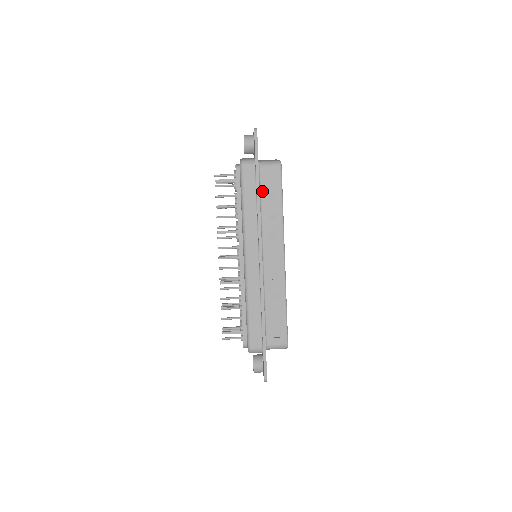
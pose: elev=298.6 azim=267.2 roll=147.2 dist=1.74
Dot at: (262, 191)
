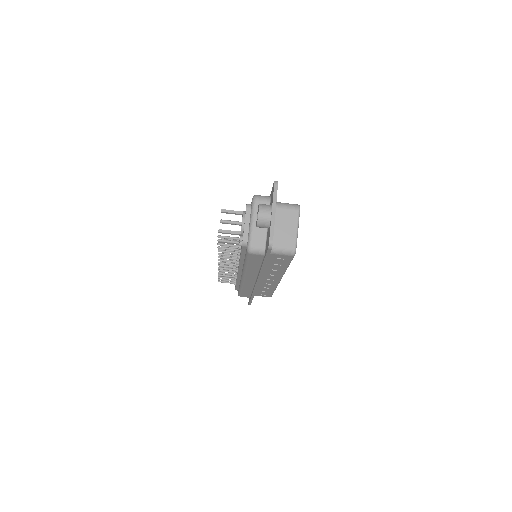
Dot at: (268, 261)
